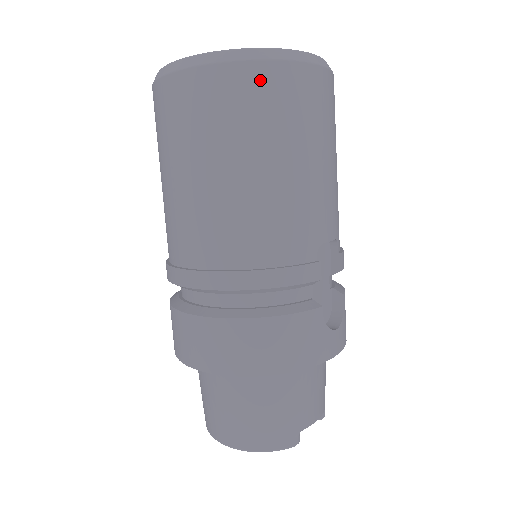
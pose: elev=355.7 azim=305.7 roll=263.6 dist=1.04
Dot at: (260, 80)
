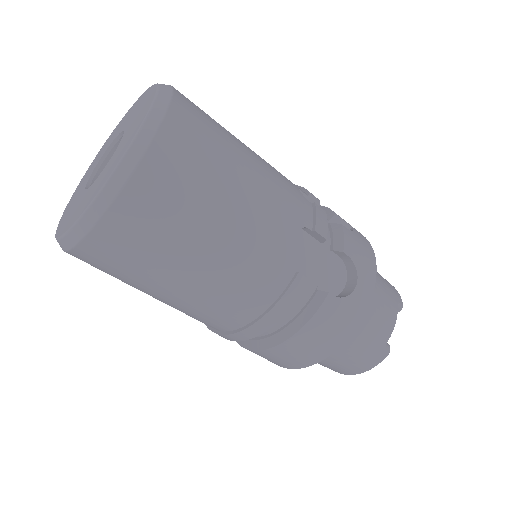
Dot at: (120, 226)
